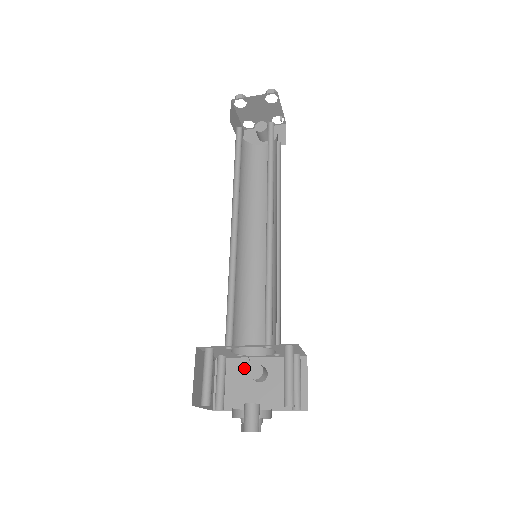
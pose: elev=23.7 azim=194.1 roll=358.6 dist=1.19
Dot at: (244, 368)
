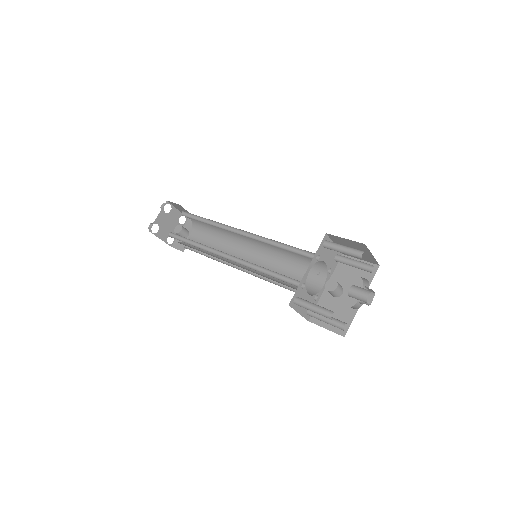
Dot at: (327, 302)
